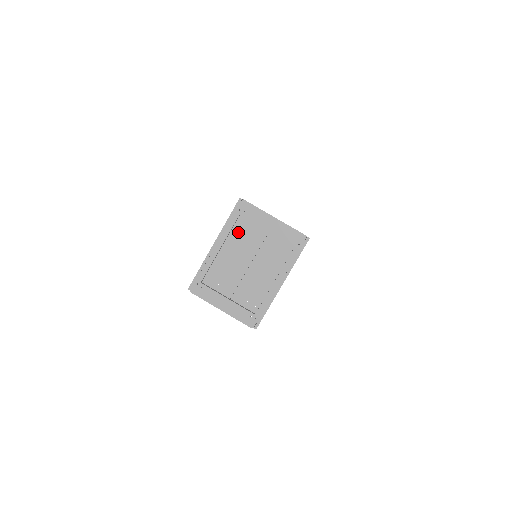
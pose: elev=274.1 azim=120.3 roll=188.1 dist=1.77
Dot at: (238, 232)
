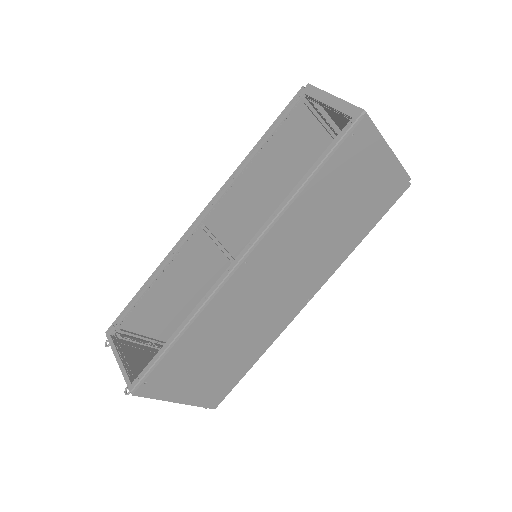
Dot at: occluded
